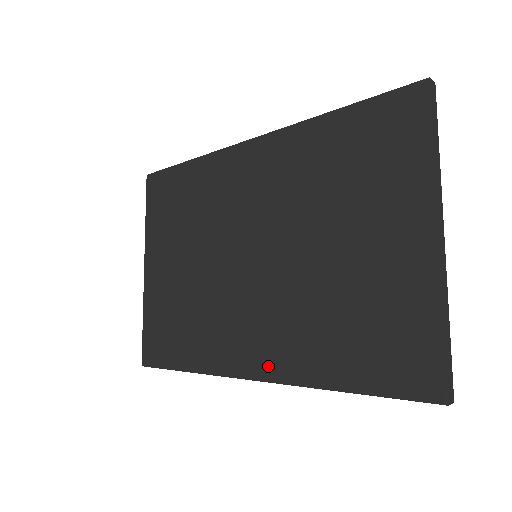
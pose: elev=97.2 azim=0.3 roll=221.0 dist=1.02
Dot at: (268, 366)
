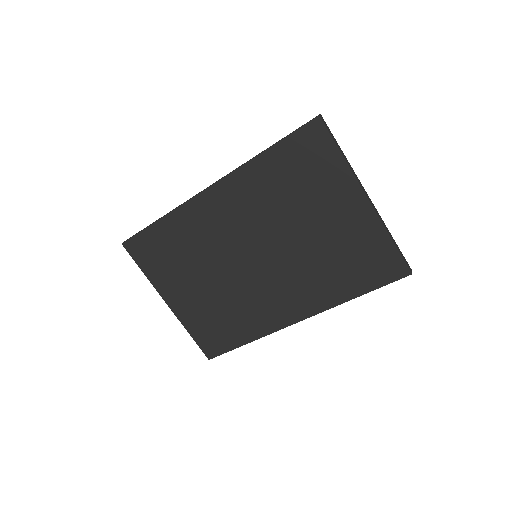
Dot at: (304, 310)
